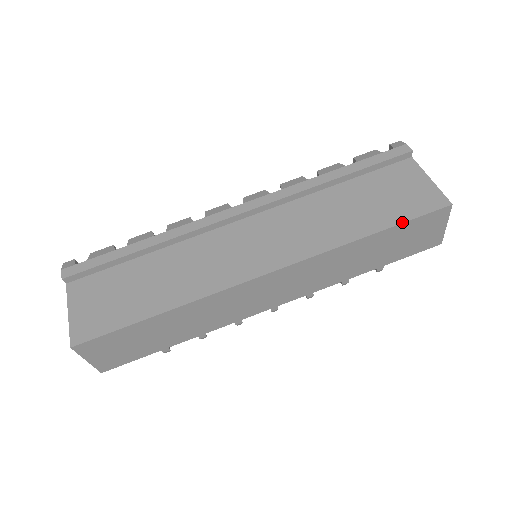
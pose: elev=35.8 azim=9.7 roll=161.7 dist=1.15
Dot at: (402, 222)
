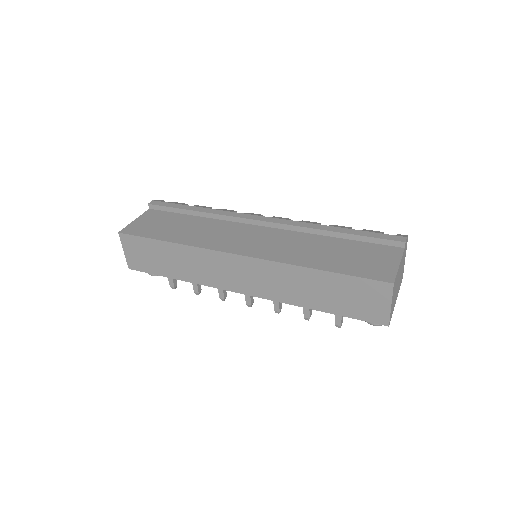
Dot at: (347, 274)
